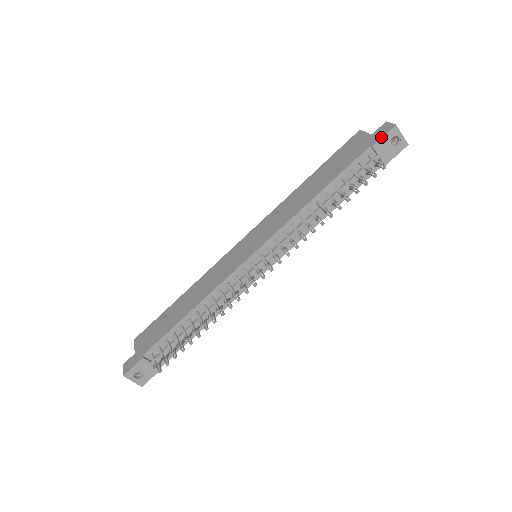
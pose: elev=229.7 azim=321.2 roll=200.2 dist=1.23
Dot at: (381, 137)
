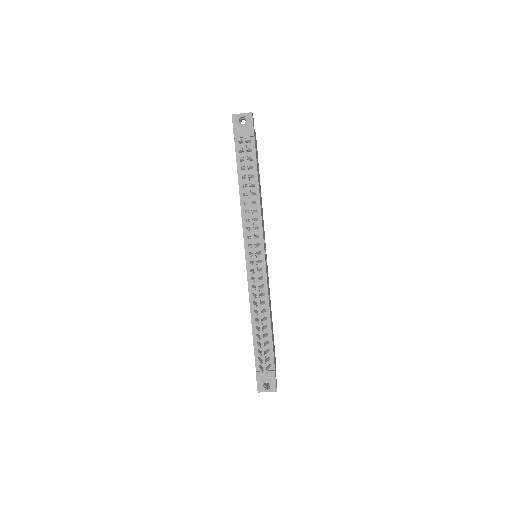
Dot at: (233, 129)
